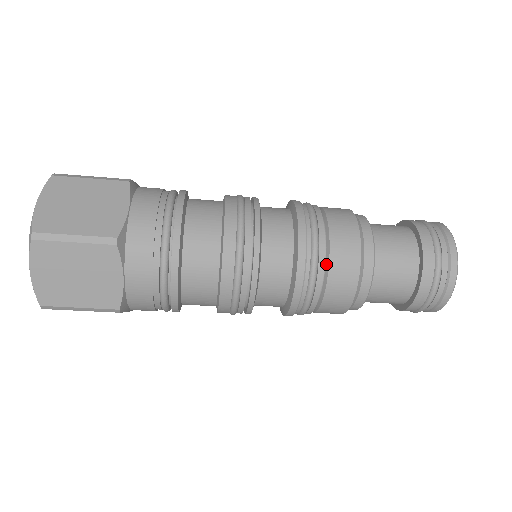
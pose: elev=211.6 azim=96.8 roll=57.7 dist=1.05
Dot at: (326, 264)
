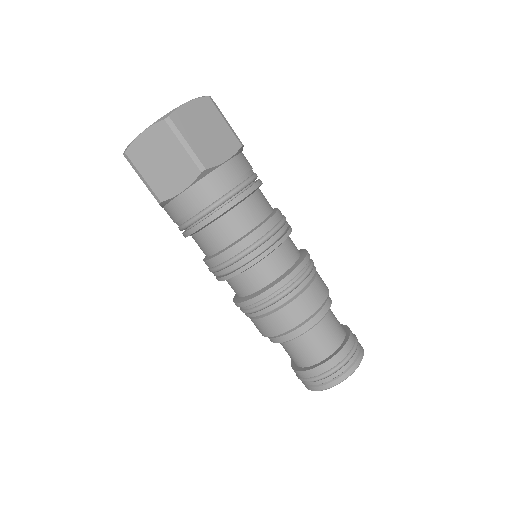
Dot at: (287, 302)
